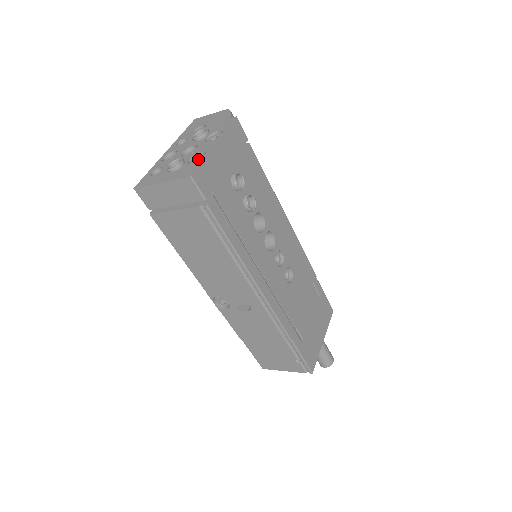
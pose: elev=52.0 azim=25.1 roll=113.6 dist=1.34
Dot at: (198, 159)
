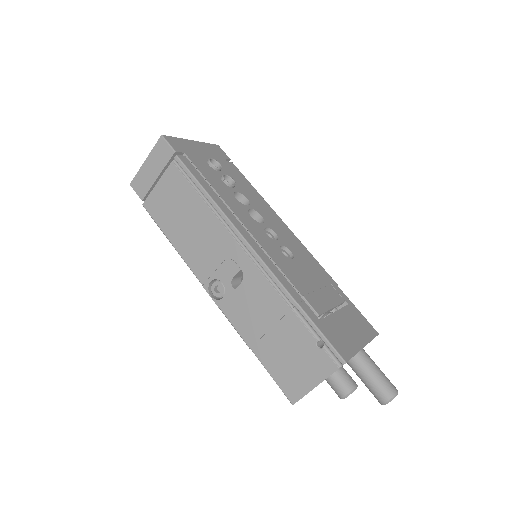
Dot at: occluded
